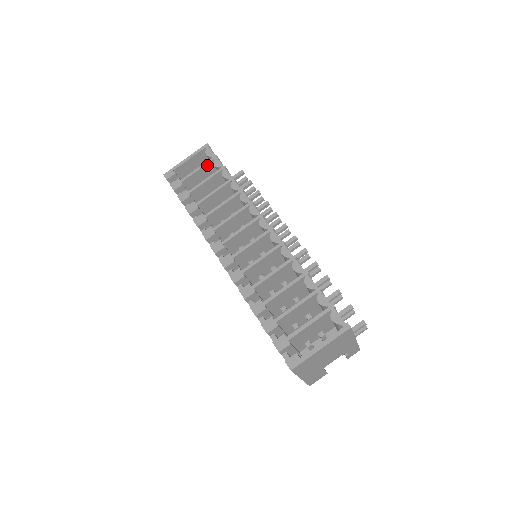
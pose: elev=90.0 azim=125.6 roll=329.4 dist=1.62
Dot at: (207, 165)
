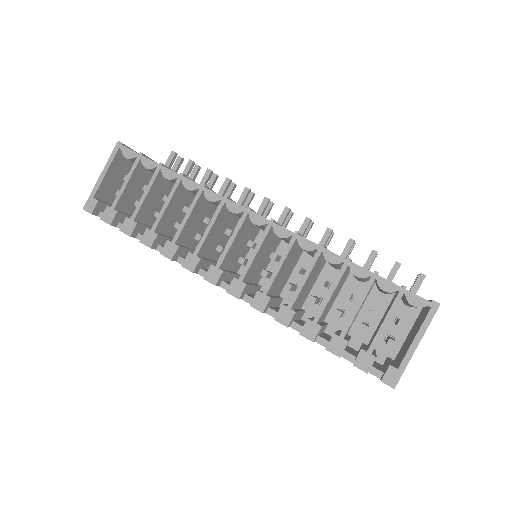
Dot at: (135, 171)
